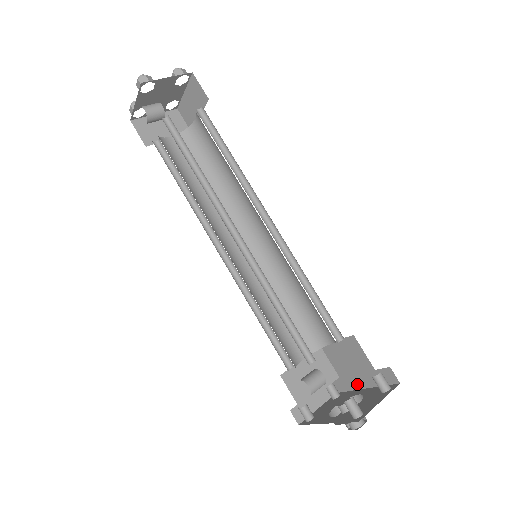
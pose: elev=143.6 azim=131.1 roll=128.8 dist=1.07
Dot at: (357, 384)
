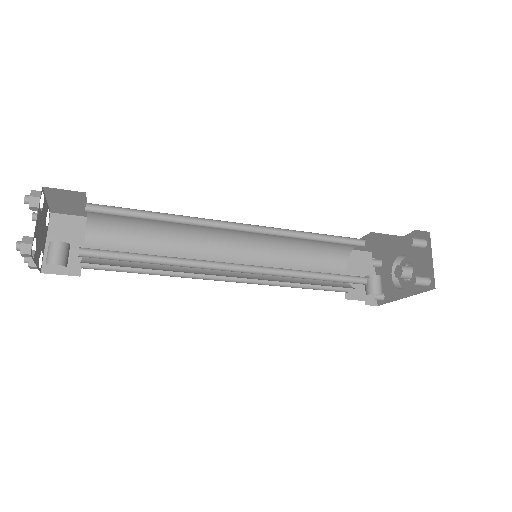
Dot at: (391, 248)
